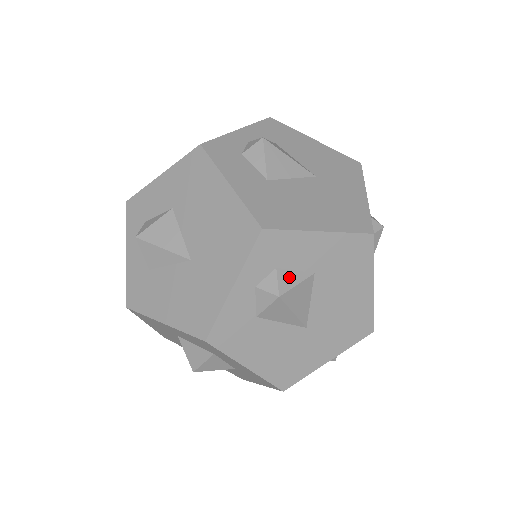
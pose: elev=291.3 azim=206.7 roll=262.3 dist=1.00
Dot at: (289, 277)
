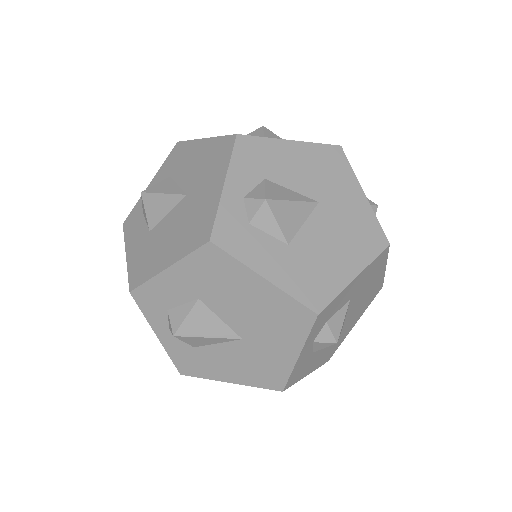
Dot at: (337, 321)
